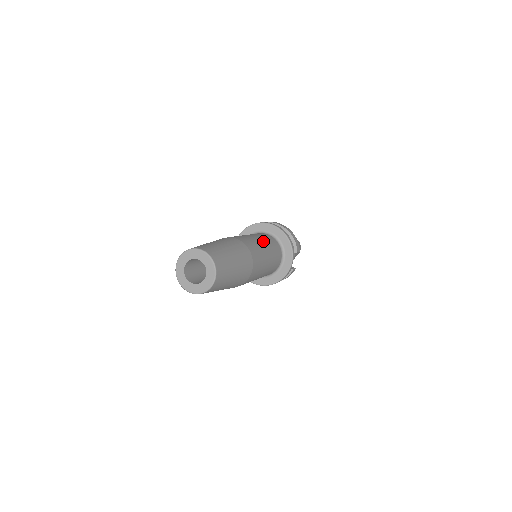
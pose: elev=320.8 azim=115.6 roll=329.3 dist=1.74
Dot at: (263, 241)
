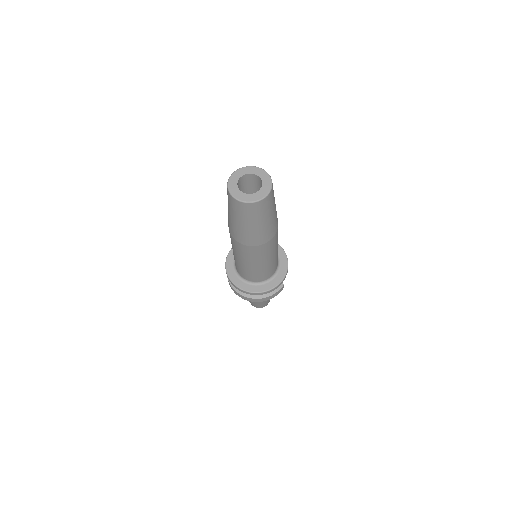
Dot at: occluded
